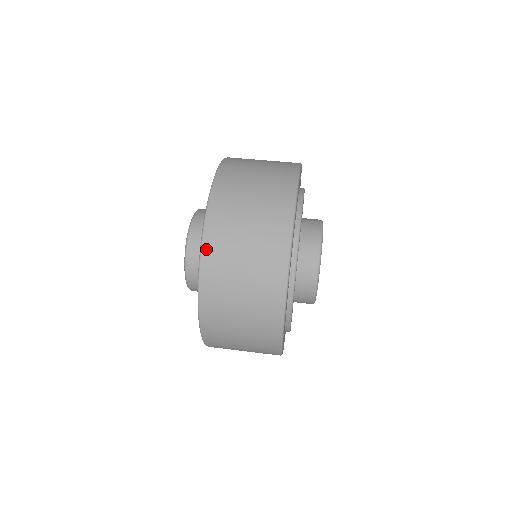
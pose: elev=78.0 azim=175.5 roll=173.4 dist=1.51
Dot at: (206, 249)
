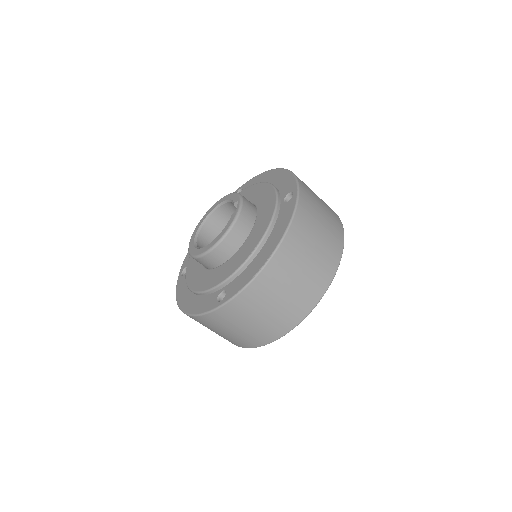
Dot at: (300, 182)
